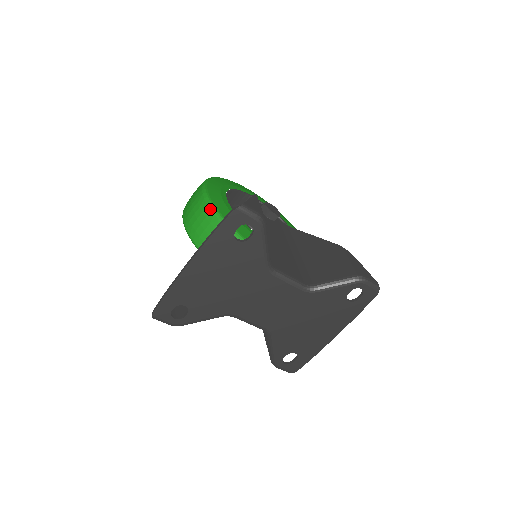
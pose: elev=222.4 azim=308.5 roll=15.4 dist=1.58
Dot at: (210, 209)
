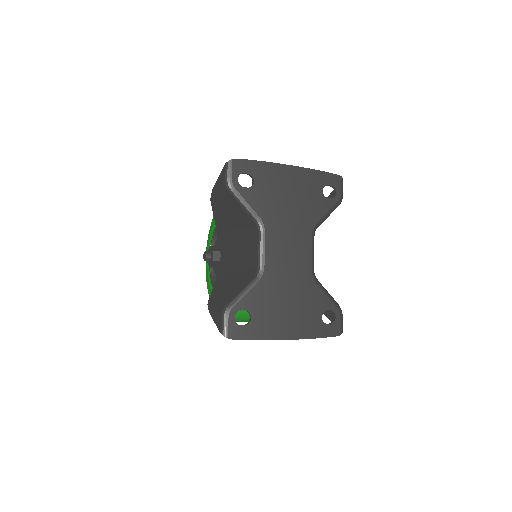
Dot at: occluded
